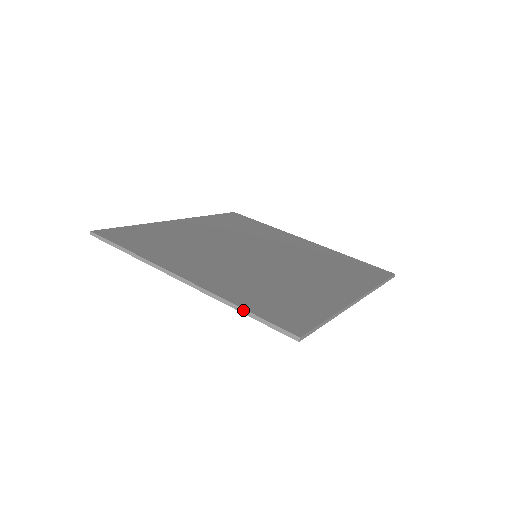
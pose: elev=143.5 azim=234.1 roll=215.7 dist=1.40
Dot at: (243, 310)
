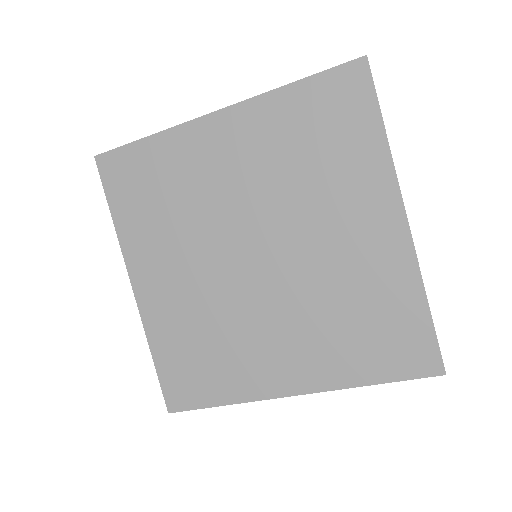
Dot at: (153, 359)
